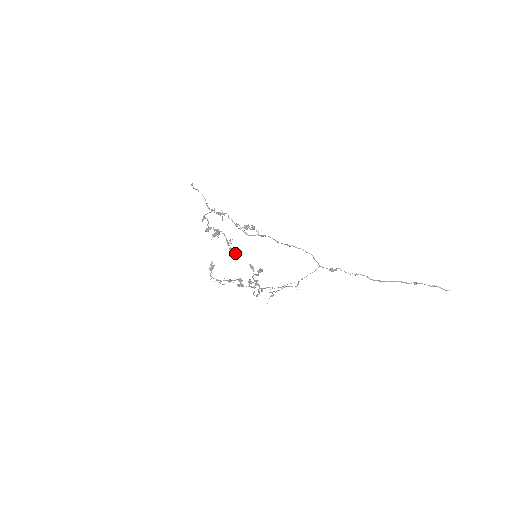
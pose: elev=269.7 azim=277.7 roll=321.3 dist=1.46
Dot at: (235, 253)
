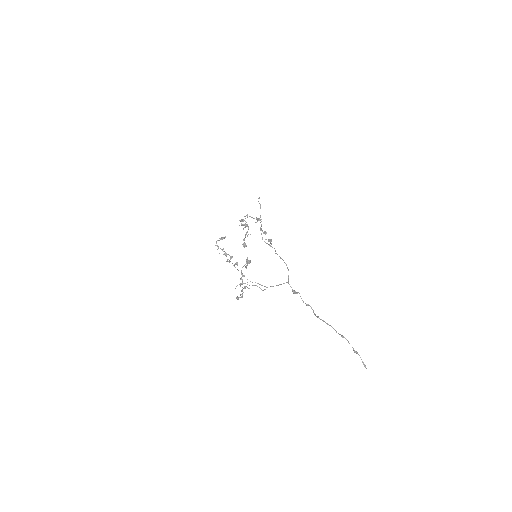
Dot at: (245, 243)
